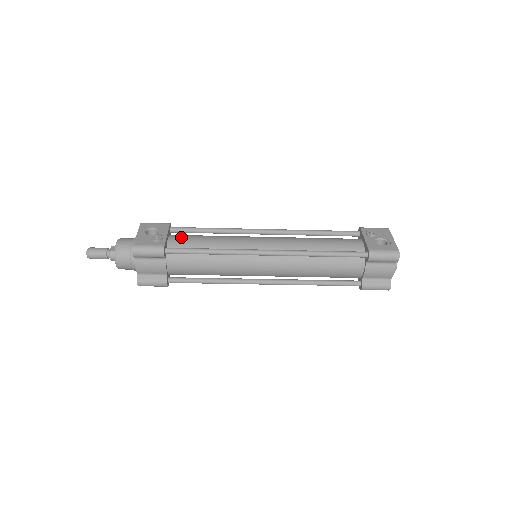
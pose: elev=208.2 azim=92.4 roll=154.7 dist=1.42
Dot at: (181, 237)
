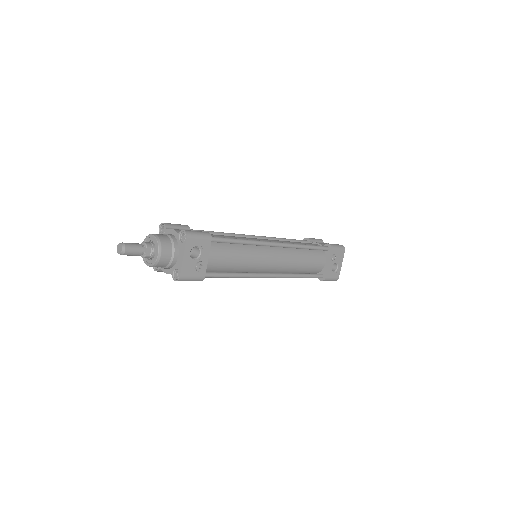
Dot at: (216, 256)
